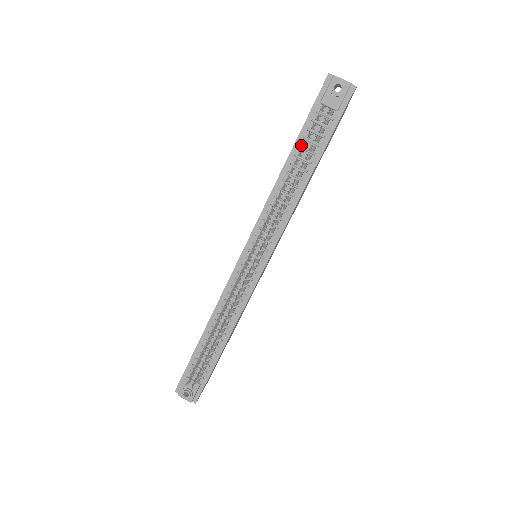
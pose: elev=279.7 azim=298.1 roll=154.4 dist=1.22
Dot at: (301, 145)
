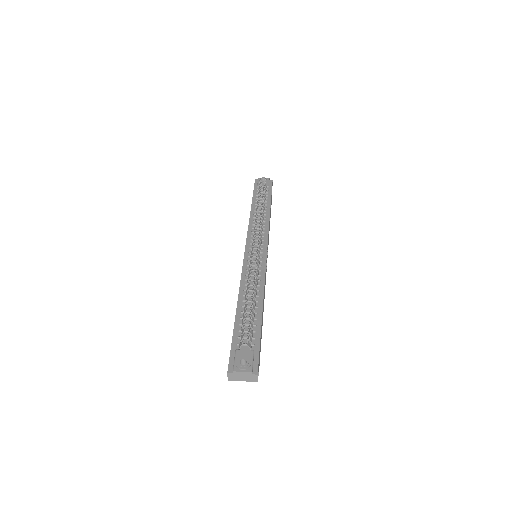
Dot at: (256, 201)
